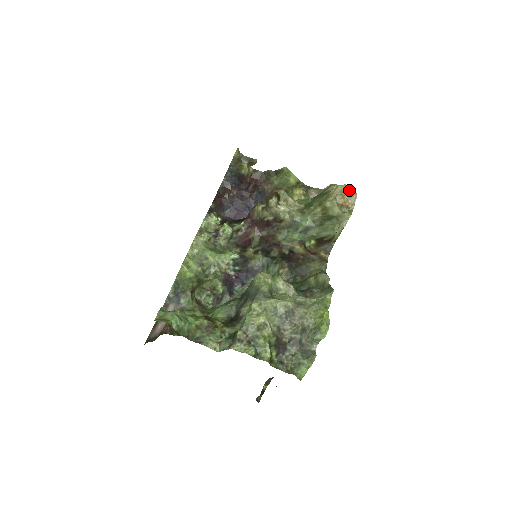
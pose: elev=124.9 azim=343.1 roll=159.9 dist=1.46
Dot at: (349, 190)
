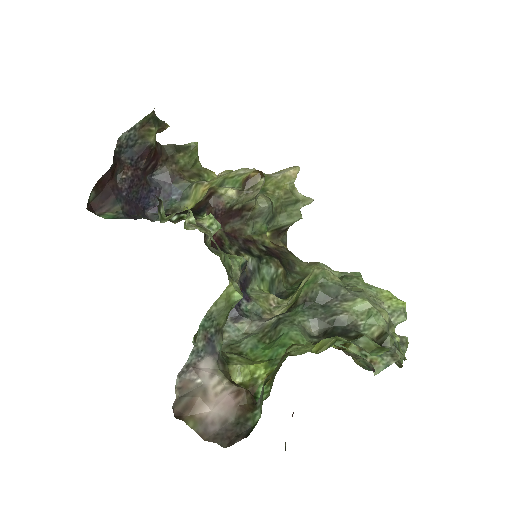
Dot at: occluded
